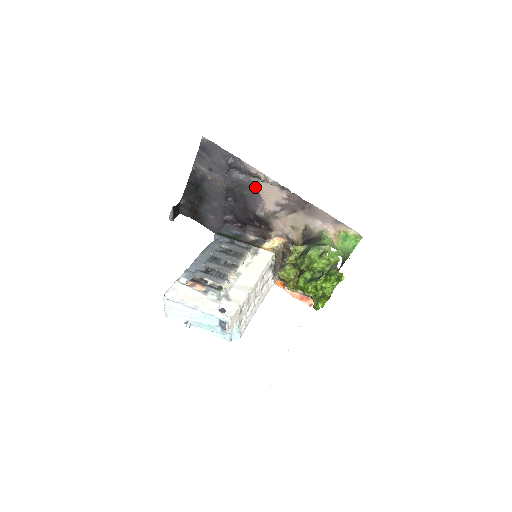
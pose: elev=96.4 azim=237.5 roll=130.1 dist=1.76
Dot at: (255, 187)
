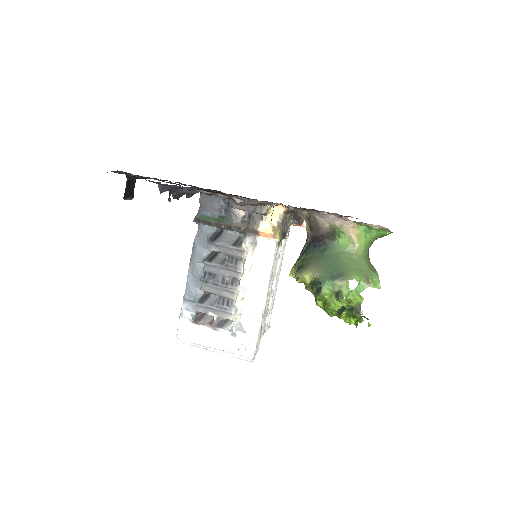
Dot at: occluded
